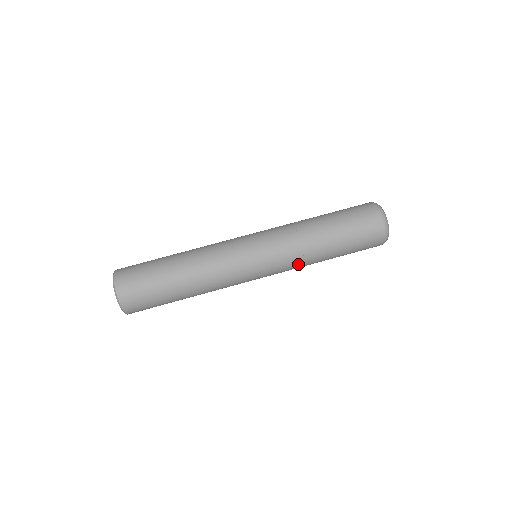
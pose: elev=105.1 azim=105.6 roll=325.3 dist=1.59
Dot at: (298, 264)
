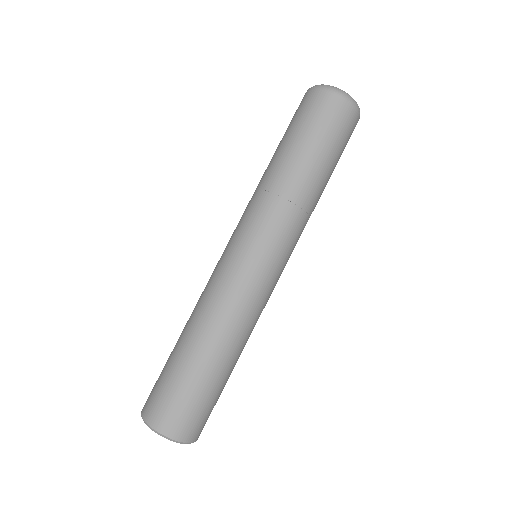
Dot at: (303, 221)
